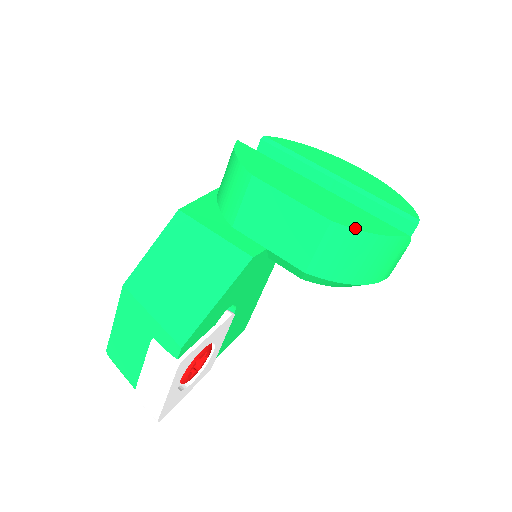
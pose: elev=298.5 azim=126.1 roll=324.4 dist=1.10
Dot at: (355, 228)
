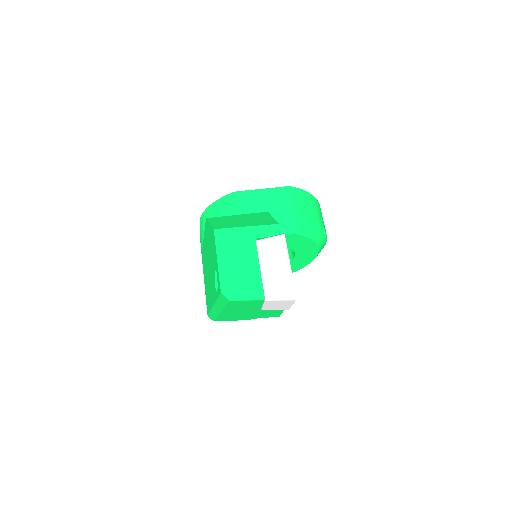
Dot at: (300, 189)
